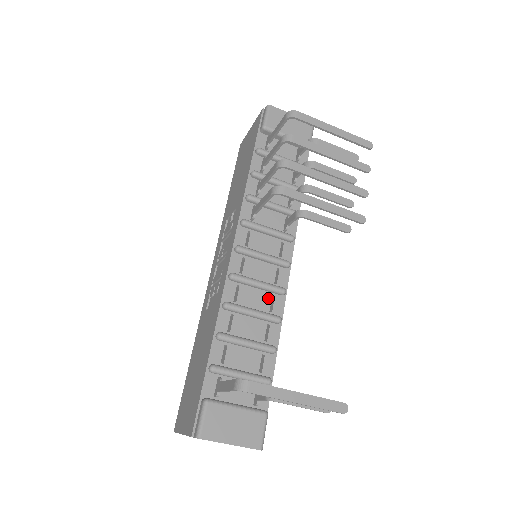
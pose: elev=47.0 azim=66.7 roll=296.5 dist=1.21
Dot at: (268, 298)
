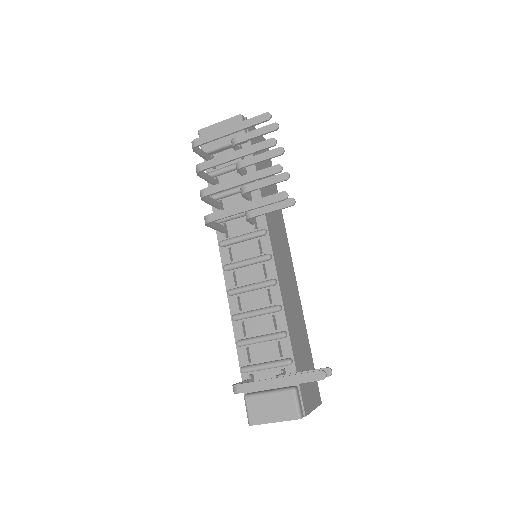
Dot at: (265, 294)
